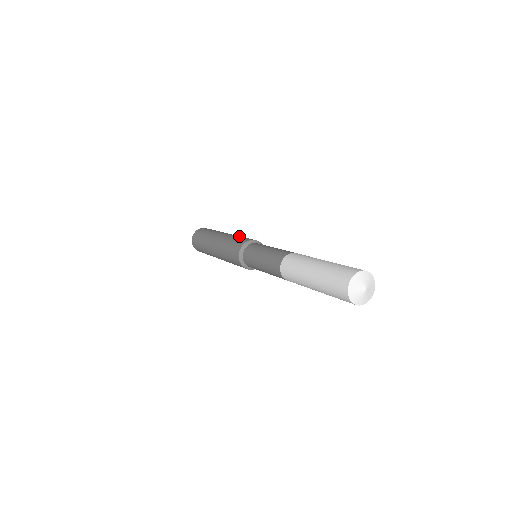
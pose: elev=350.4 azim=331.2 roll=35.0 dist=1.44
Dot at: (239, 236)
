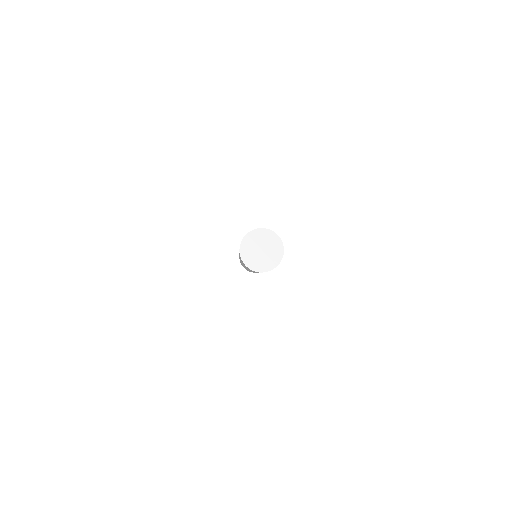
Dot at: occluded
